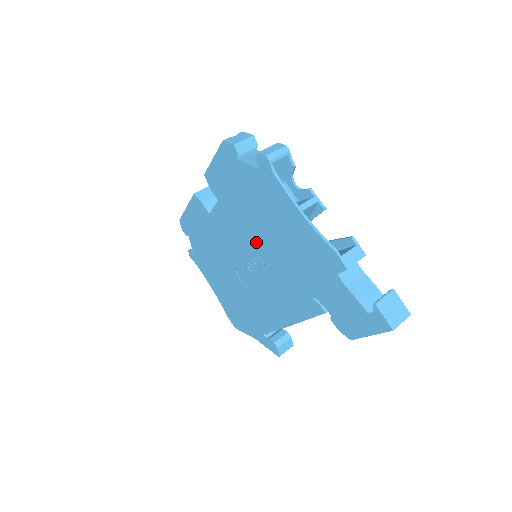
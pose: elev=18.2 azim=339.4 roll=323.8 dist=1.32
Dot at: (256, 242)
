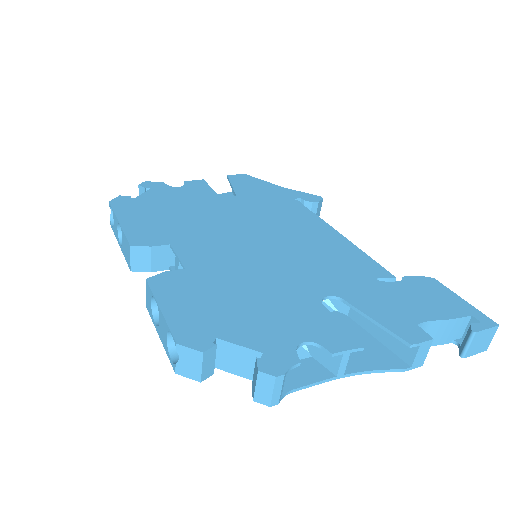
Dot at: occluded
